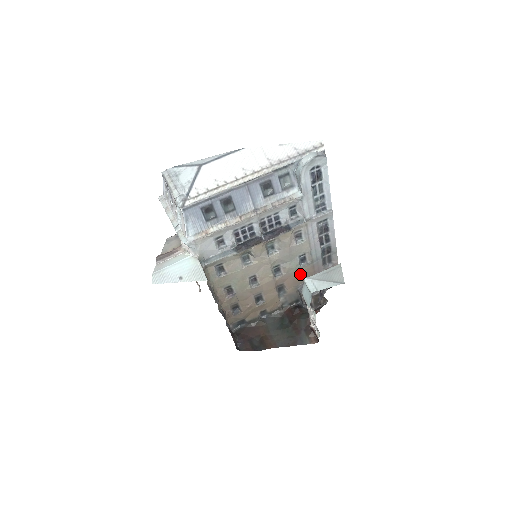
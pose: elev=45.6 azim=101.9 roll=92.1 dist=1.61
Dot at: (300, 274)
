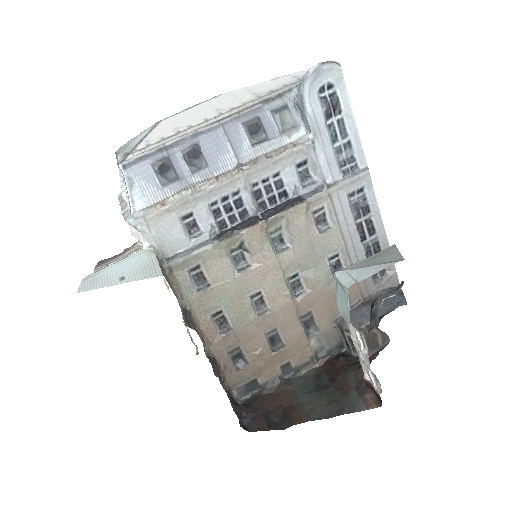
Dot at: occluded
